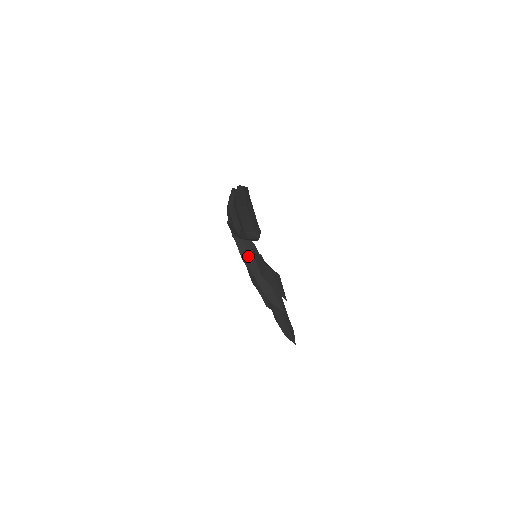
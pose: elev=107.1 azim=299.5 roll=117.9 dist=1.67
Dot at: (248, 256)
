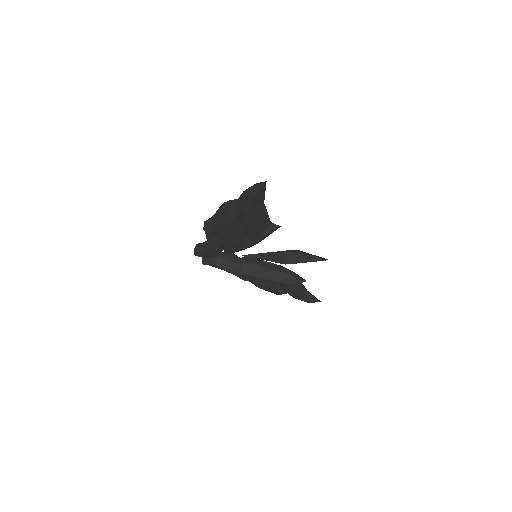
Dot at: (239, 266)
